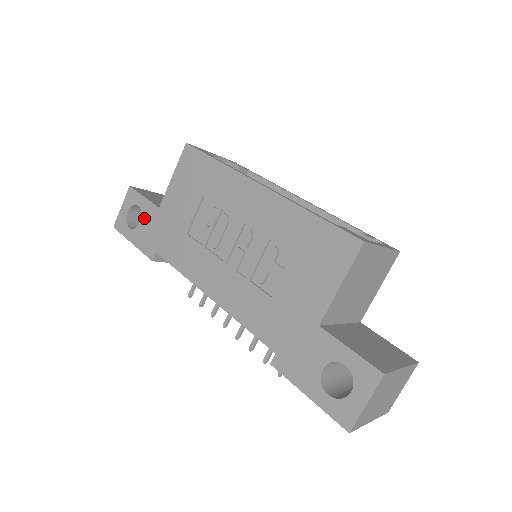
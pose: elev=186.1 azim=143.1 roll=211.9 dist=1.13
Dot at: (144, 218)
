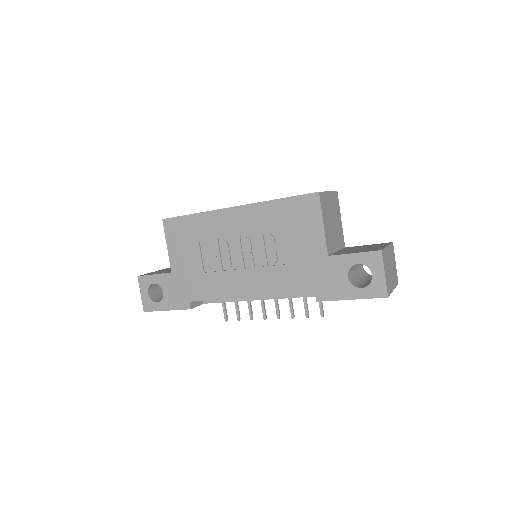
Dot at: (164, 287)
